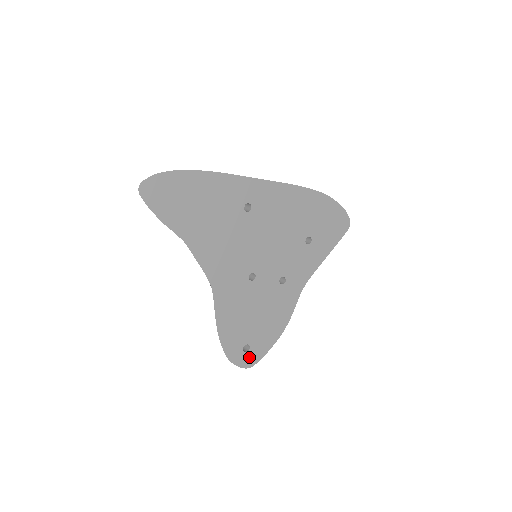
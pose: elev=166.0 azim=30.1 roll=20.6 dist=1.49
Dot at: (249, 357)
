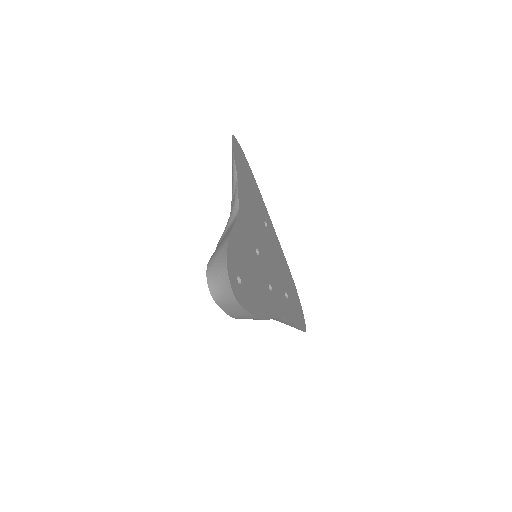
Dot at: (238, 290)
